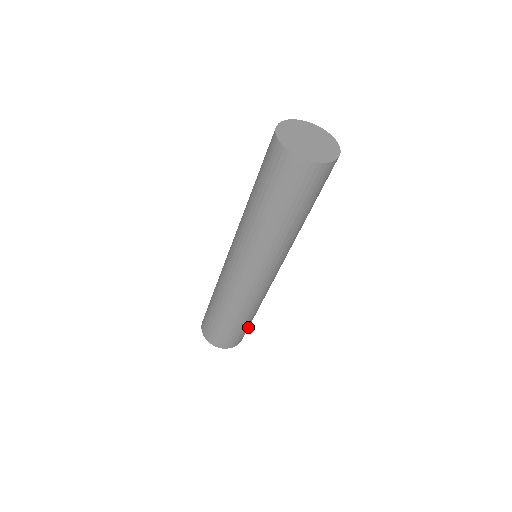
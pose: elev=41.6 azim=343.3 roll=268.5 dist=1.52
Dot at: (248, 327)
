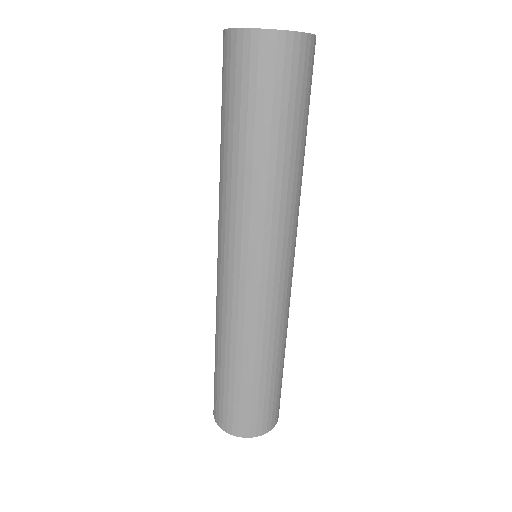
Dot at: (279, 391)
